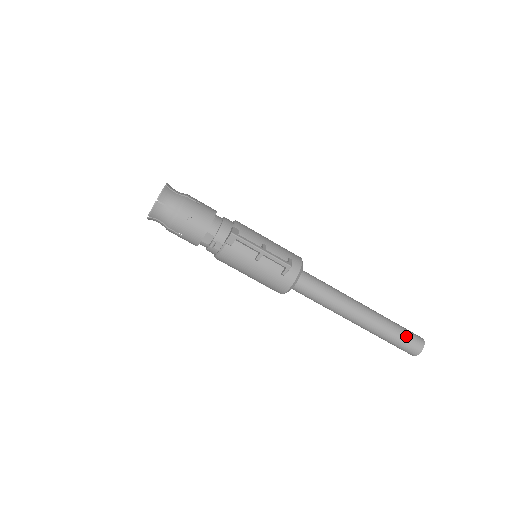
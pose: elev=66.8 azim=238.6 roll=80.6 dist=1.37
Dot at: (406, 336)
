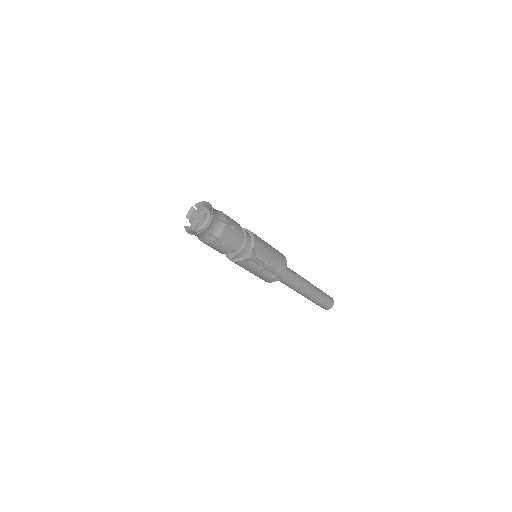
Dot at: (326, 302)
